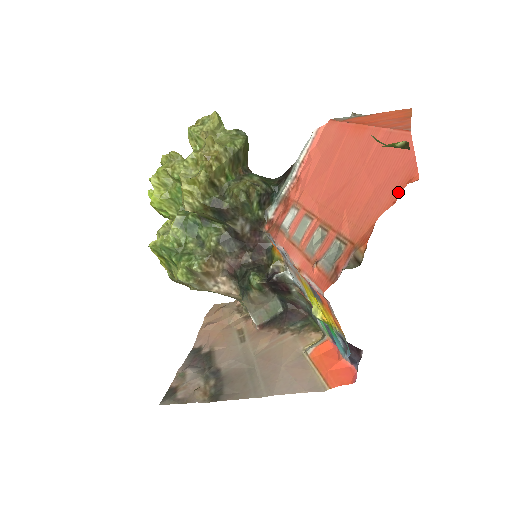
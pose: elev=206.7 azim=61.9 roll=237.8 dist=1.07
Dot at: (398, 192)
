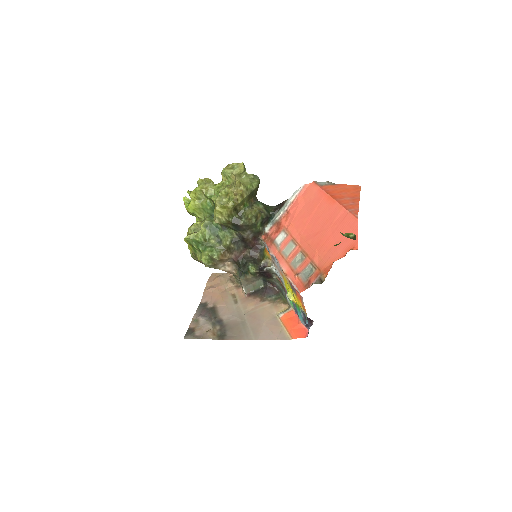
Dot at: (347, 251)
